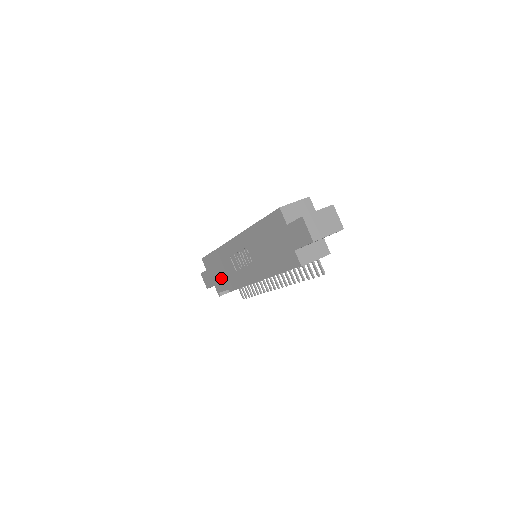
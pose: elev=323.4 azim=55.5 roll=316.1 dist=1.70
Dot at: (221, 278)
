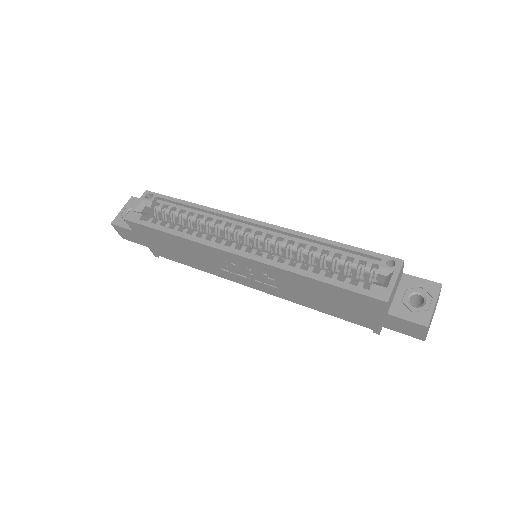
Dot at: (173, 253)
